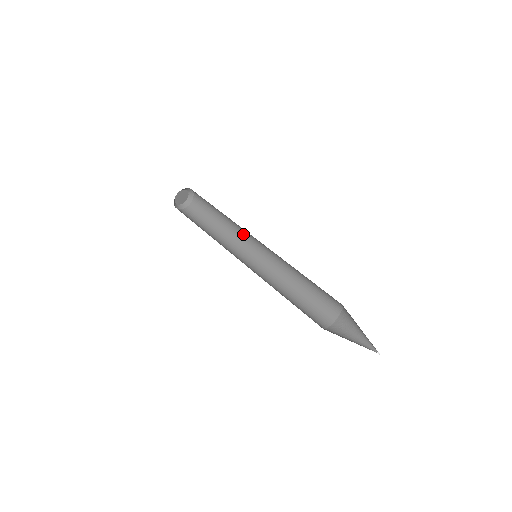
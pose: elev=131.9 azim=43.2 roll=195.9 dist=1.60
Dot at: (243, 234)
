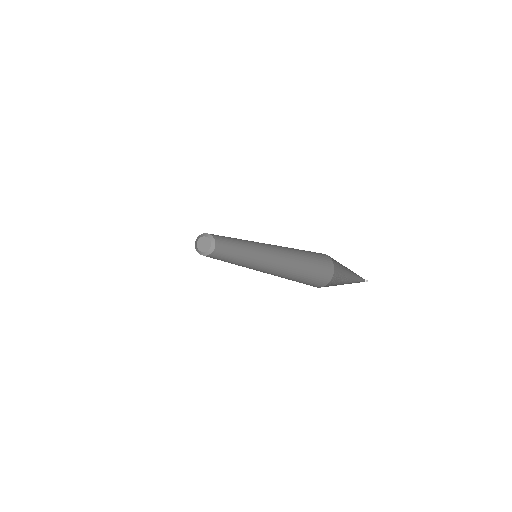
Dot at: (249, 256)
